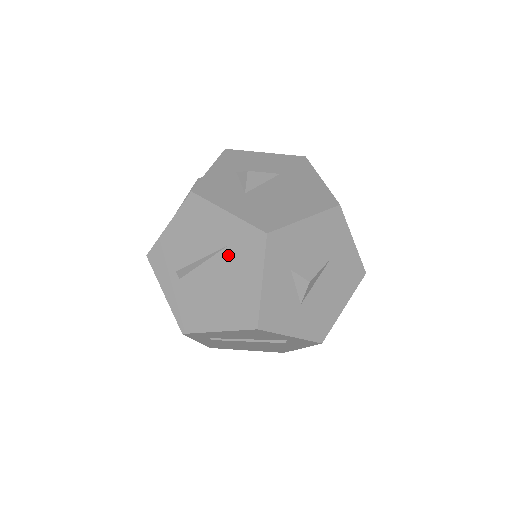
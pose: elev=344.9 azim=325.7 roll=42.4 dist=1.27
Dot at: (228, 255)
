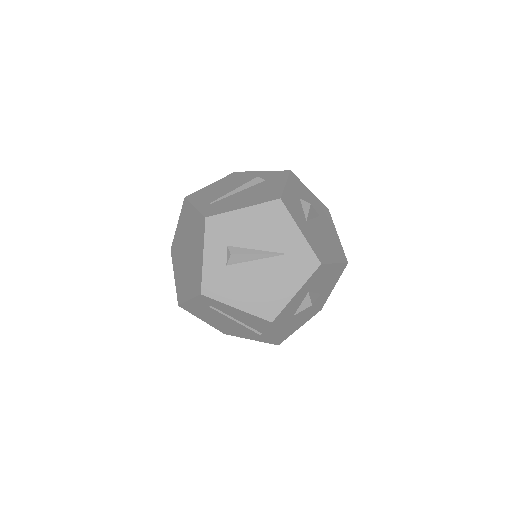
Dot at: (282, 260)
